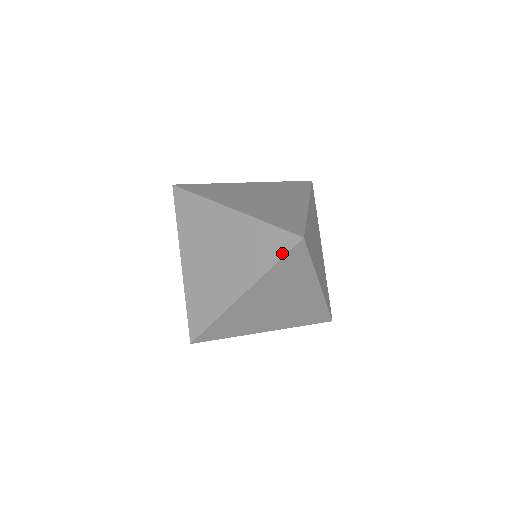
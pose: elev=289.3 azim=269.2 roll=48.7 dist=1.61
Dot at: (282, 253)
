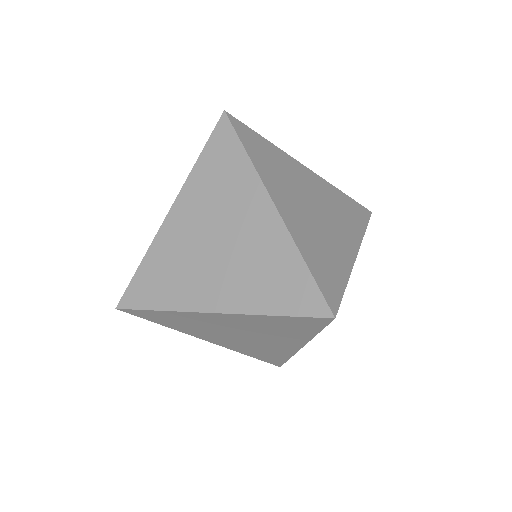
Dot at: (318, 328)
